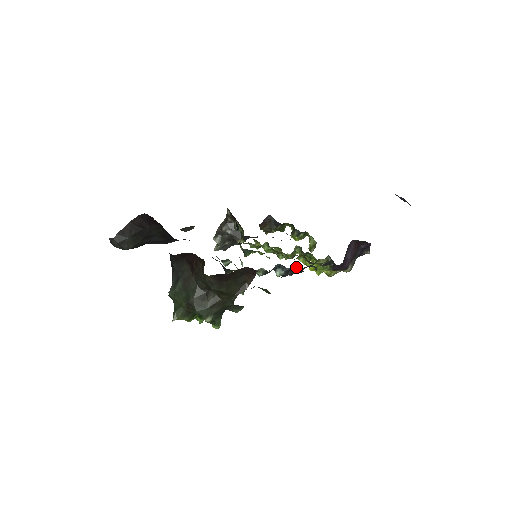
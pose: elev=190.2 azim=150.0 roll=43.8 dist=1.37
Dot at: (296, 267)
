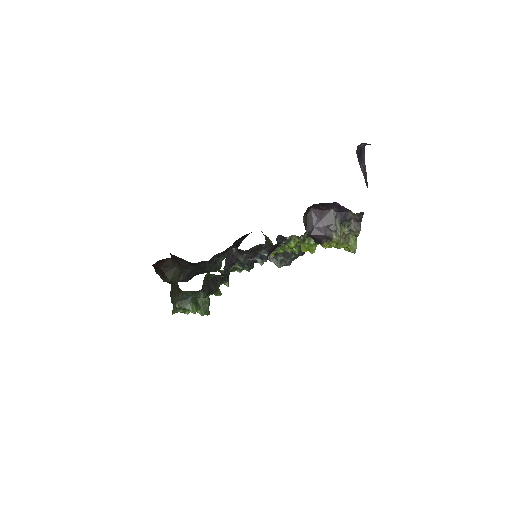
Dot at: (236, 249)
